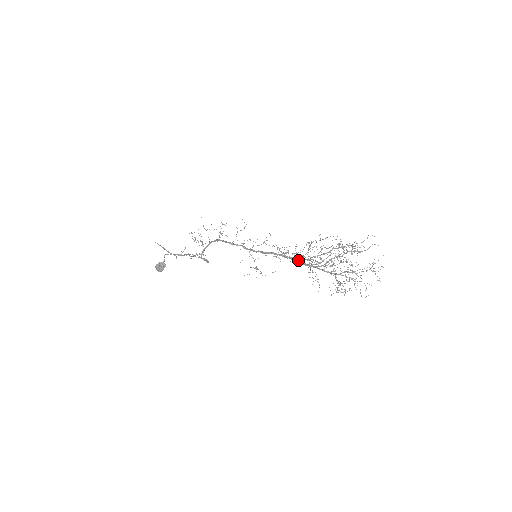
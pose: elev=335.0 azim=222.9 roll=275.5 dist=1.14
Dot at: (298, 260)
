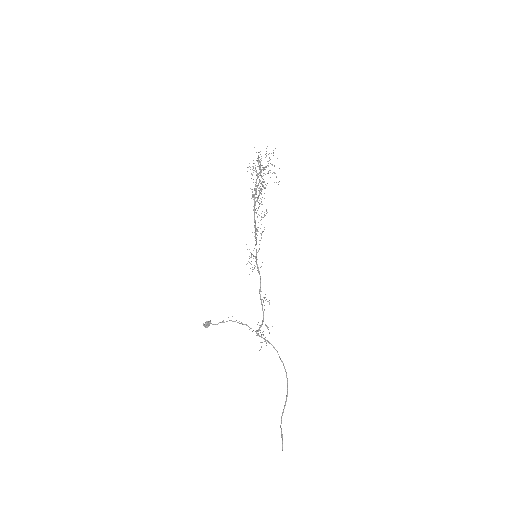
Dot at: (254, 209)
